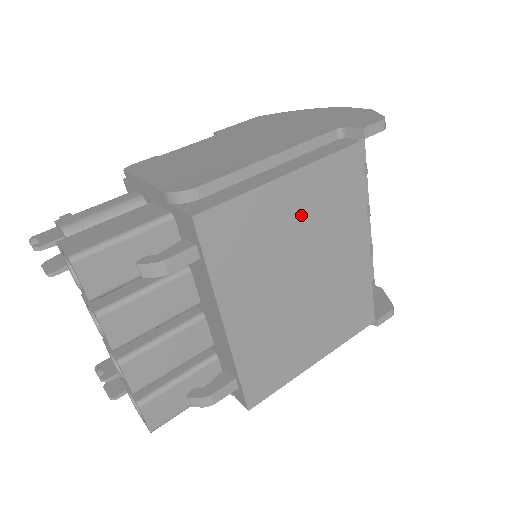
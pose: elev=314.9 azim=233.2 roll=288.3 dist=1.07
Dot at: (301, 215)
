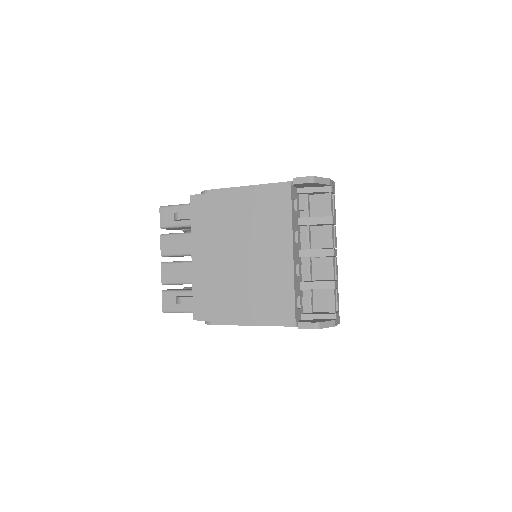
Dot at: (244, 215)
